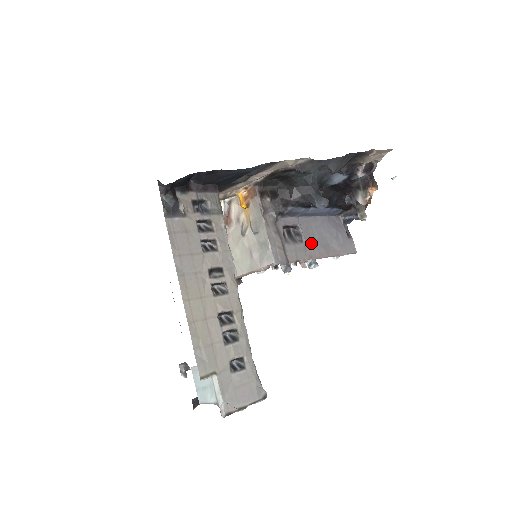
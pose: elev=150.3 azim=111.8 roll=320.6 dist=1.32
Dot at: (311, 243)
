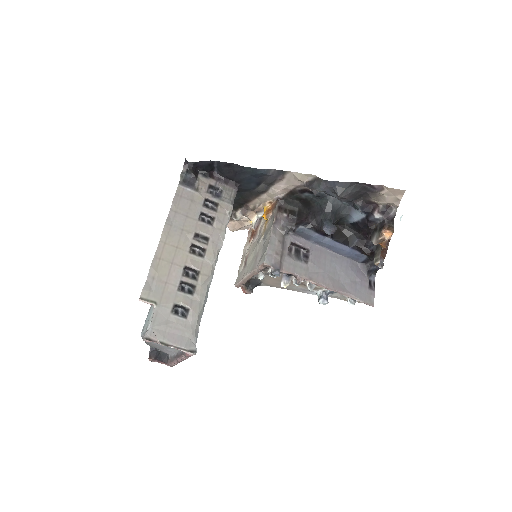
Dot at: (317, 269)
